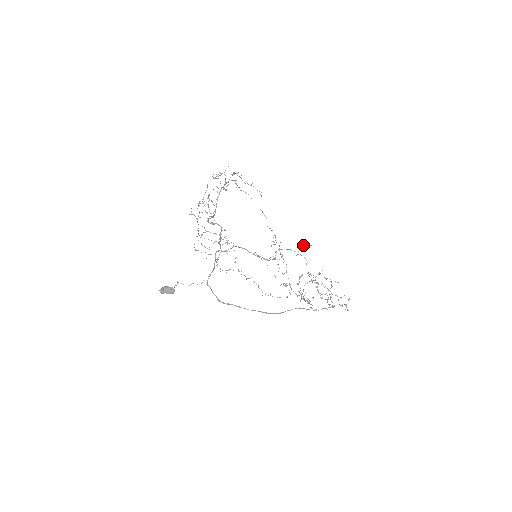
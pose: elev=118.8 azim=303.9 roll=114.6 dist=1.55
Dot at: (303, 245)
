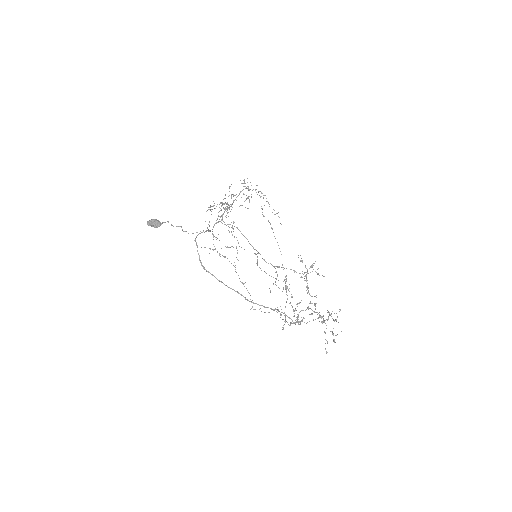
Dot at: occluded
